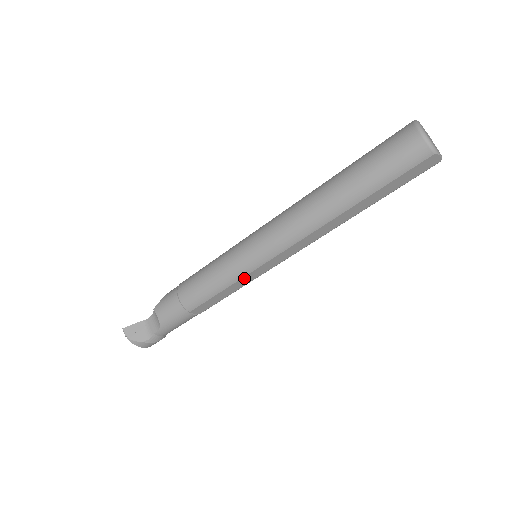
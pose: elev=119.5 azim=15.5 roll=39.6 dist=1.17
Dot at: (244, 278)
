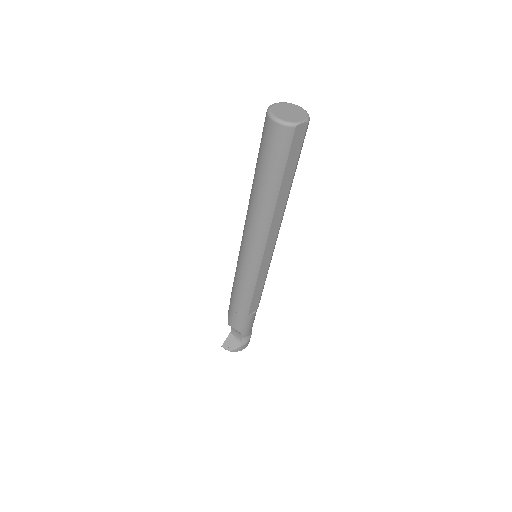
Dot at: (259, 276)
